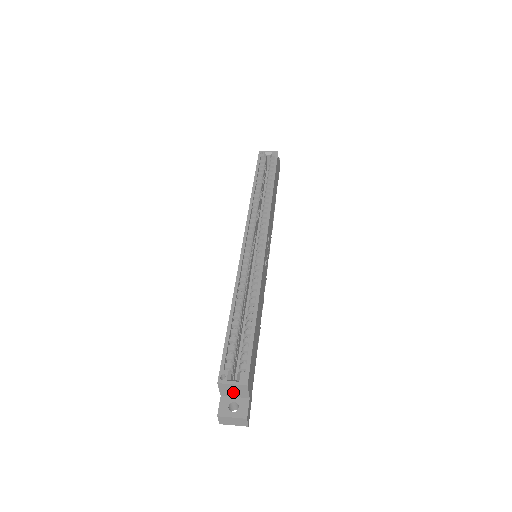
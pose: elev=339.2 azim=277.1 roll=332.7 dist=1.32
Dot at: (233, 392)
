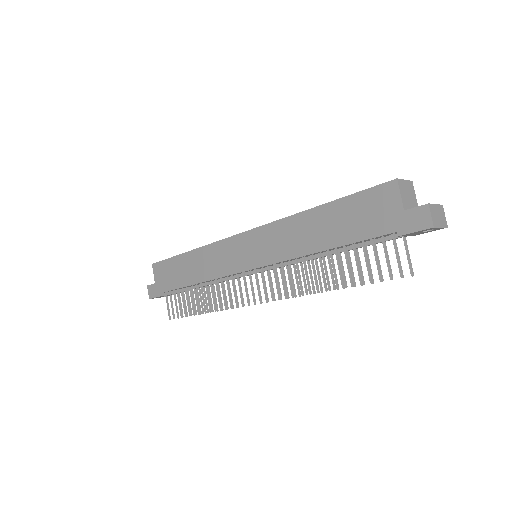
Dot at: (408, 199)
